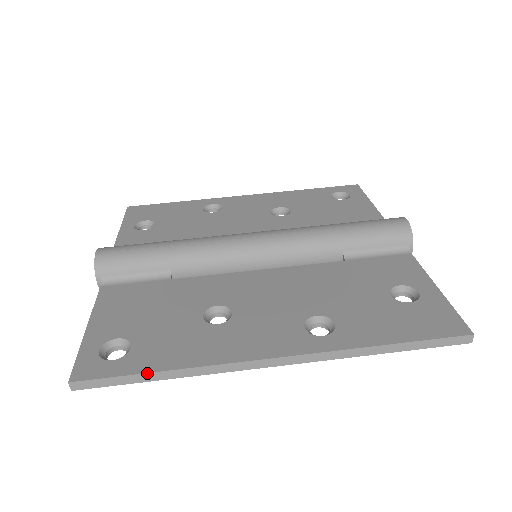
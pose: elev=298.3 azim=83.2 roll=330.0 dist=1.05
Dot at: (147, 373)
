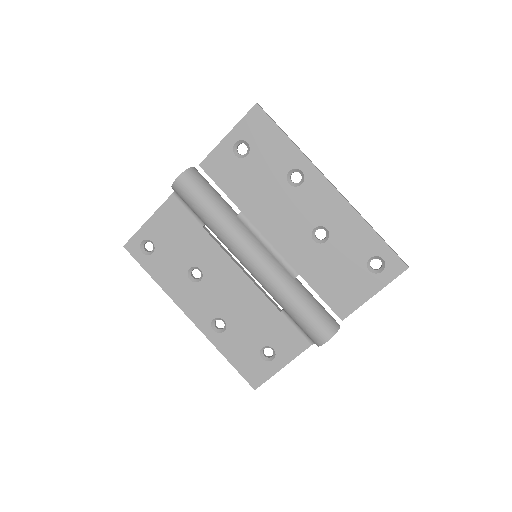
Dot at: (148, 273)
